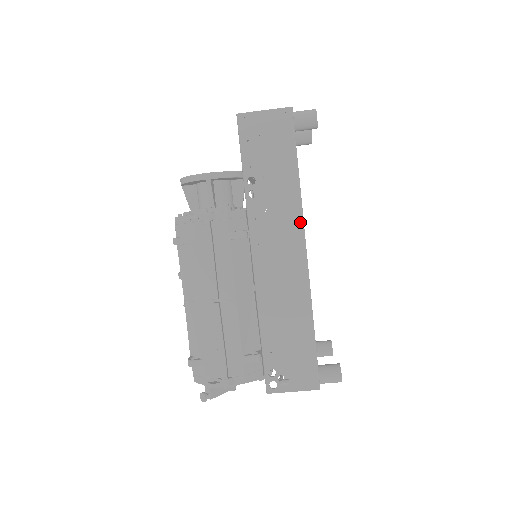
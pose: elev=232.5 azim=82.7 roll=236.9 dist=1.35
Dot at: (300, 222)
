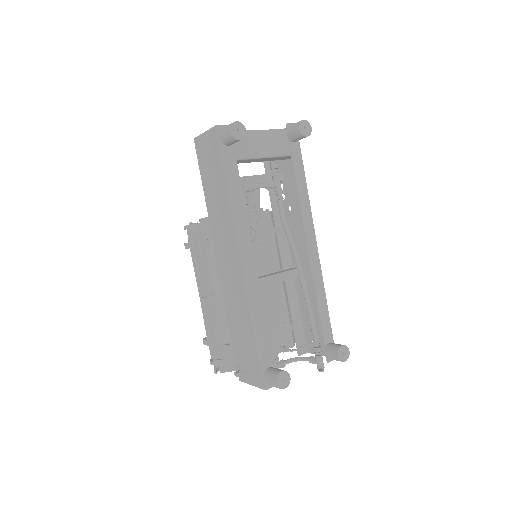
Dot at: (235, 233)
